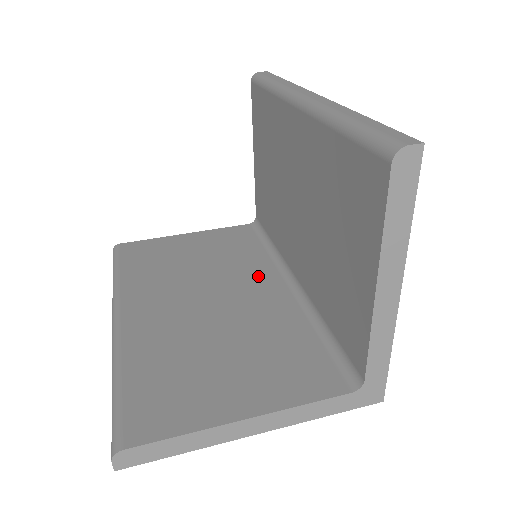
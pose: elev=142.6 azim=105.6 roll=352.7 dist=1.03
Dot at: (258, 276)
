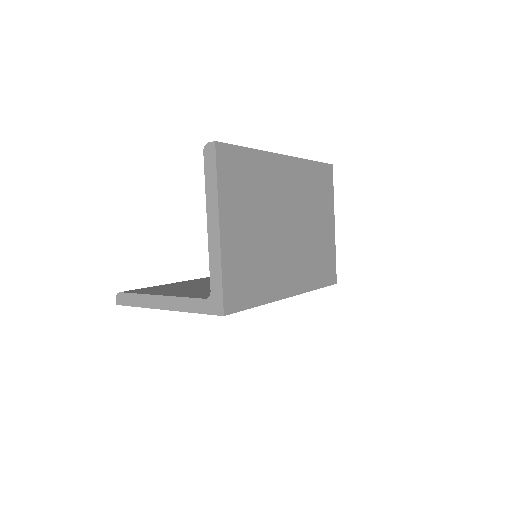
Dot at: occluded
